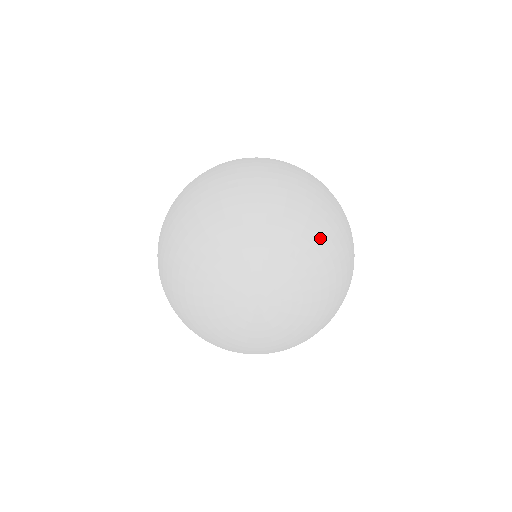
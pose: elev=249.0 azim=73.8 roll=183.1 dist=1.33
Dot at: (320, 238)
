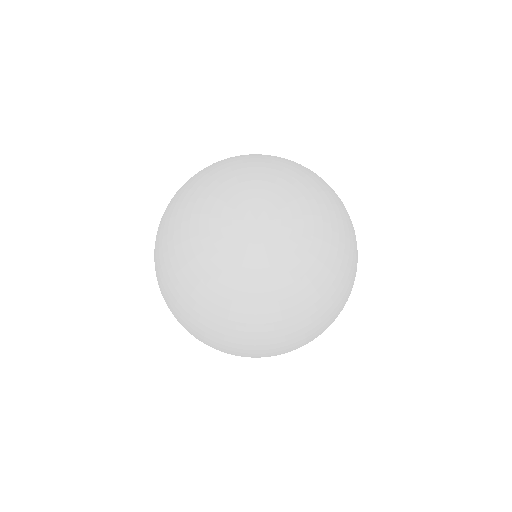
Dot at: (330, 201)
